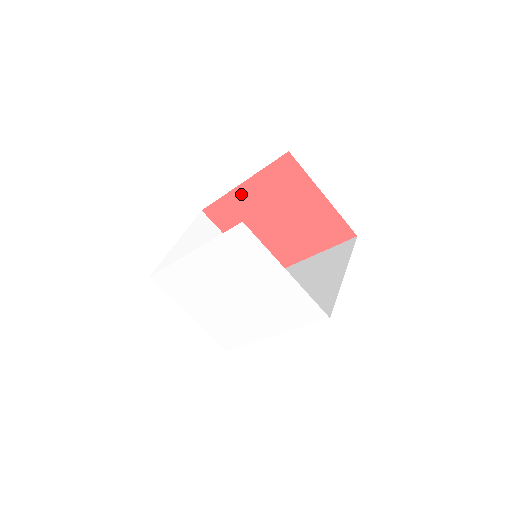
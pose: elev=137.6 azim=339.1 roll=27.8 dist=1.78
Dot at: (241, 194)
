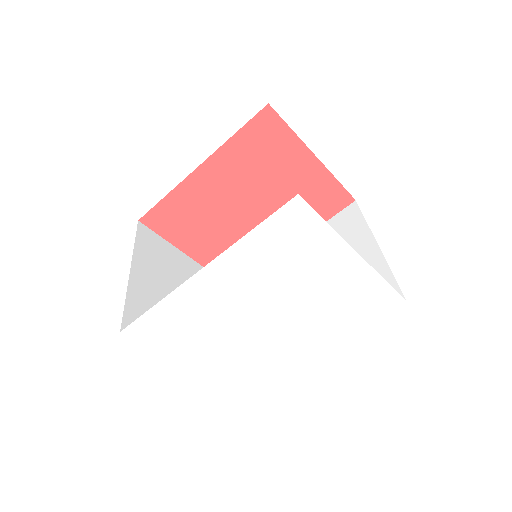
Dot at: (199, 182)
